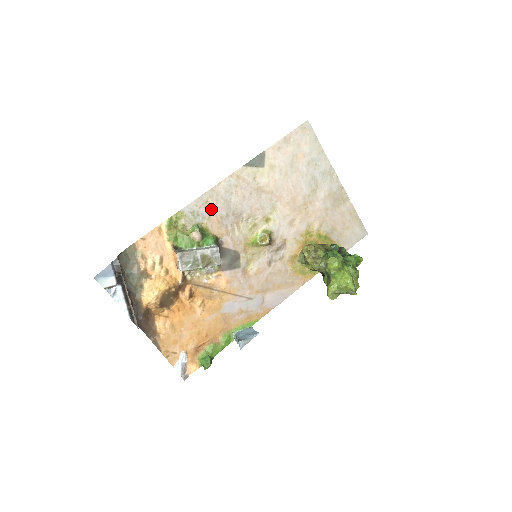
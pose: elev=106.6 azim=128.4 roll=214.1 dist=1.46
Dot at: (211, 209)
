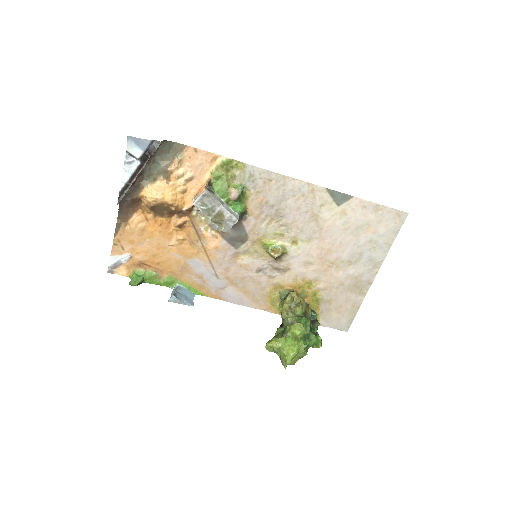
Dot at: (267, 188)
